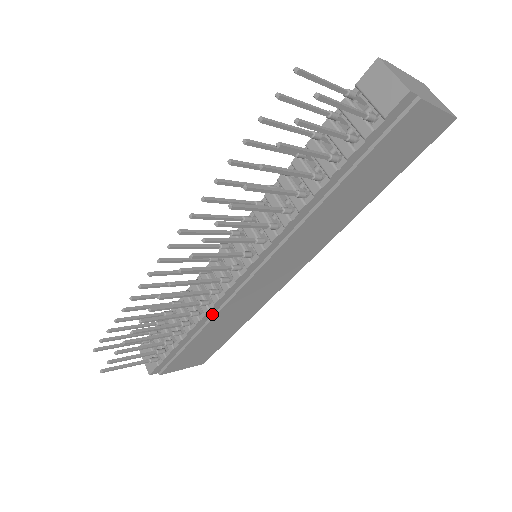
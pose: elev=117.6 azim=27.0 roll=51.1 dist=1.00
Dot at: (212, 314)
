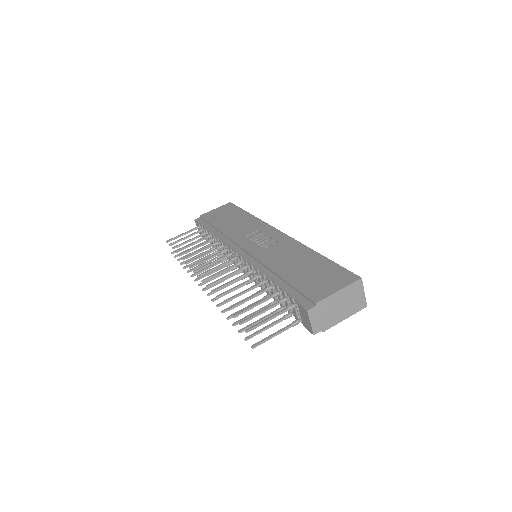
Dot at: occluded
